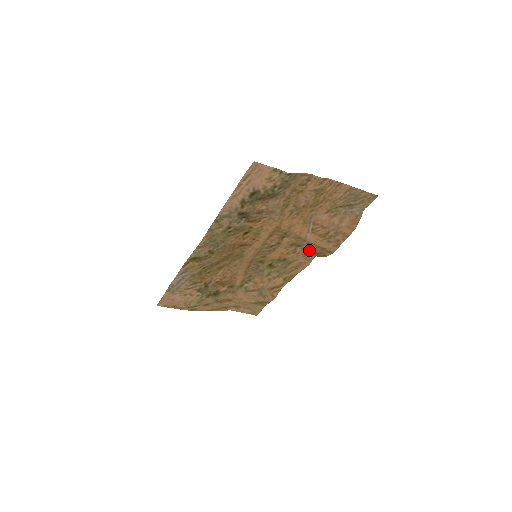
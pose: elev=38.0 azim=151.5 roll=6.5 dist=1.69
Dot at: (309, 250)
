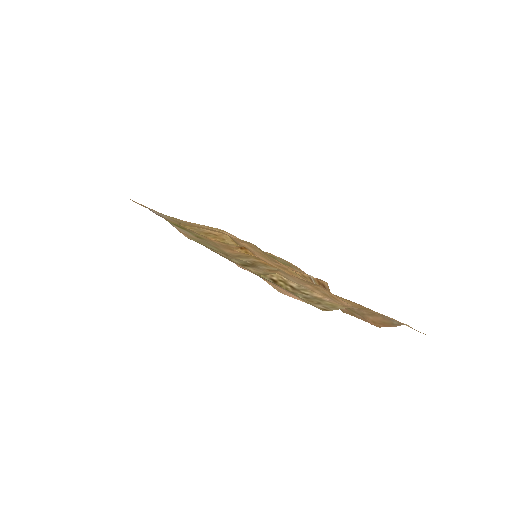
Dot at: (321, 285)
